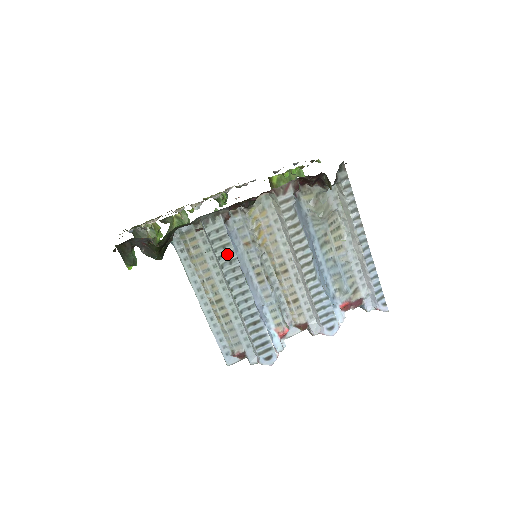
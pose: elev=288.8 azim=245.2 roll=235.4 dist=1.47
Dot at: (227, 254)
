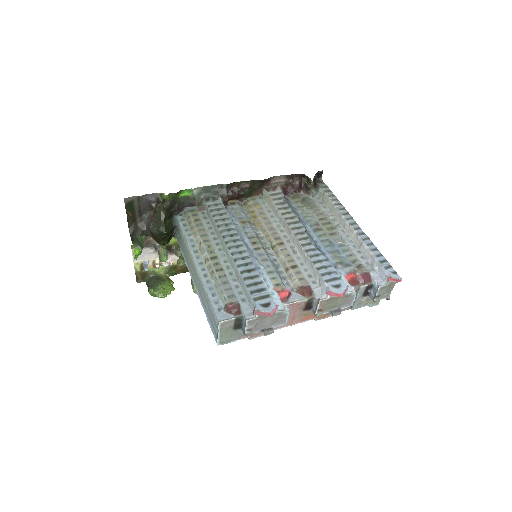
Dot at: (223, 219)
